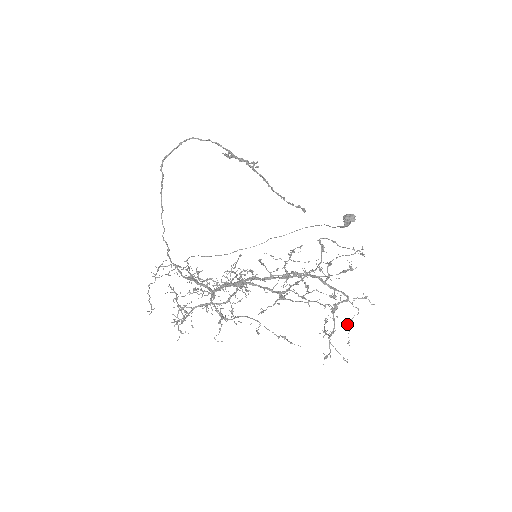
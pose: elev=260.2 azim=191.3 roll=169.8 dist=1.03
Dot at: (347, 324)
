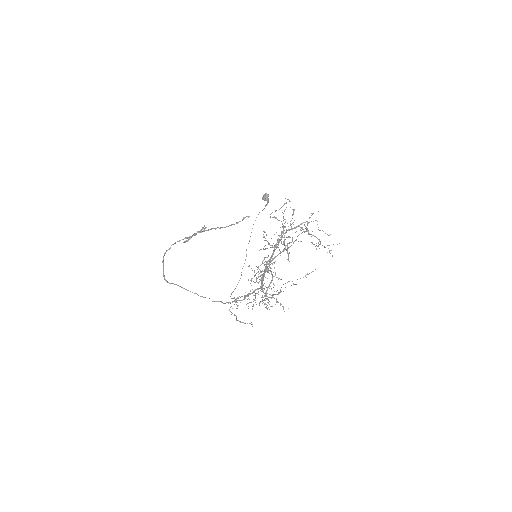
Dot at: occluded
